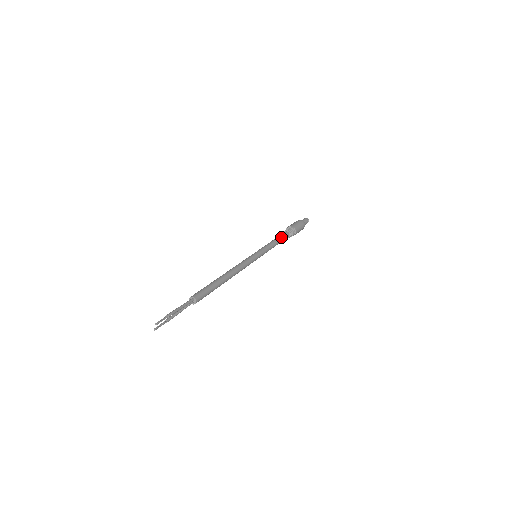
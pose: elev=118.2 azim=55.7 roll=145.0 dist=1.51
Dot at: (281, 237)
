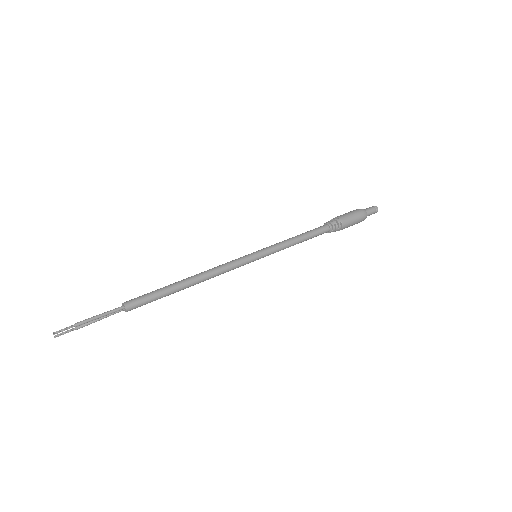
Dot at: (312, 233)
